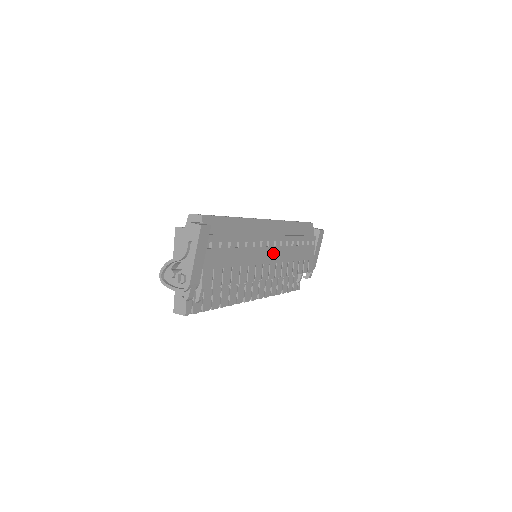
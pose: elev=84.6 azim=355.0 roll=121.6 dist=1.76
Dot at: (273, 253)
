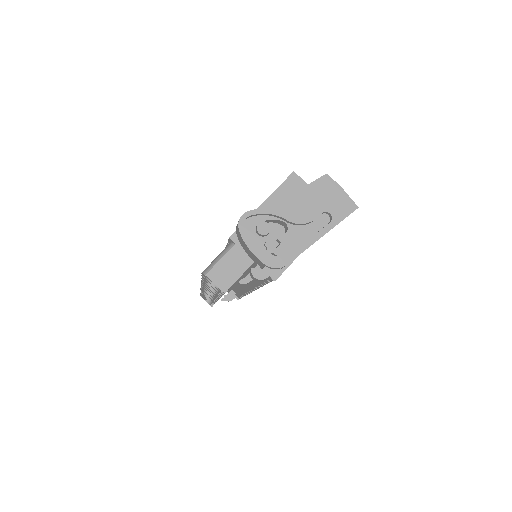
Dot at: occluded
